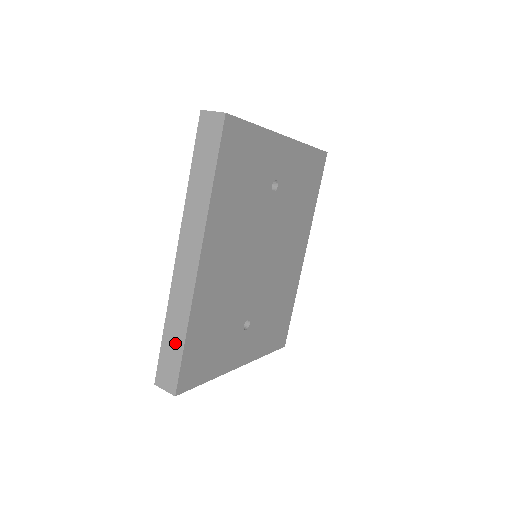
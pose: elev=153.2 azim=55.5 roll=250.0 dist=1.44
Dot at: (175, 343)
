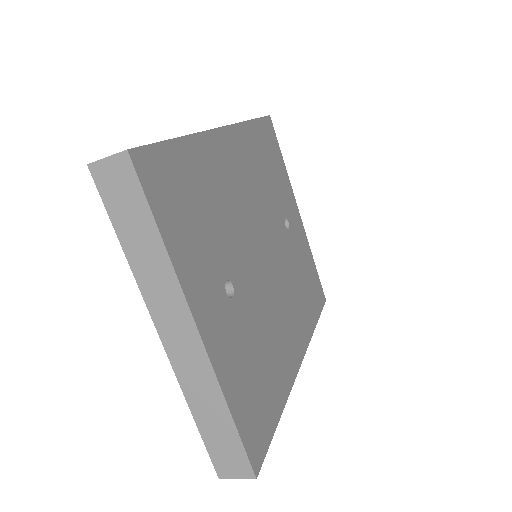
Dot at: occluded
